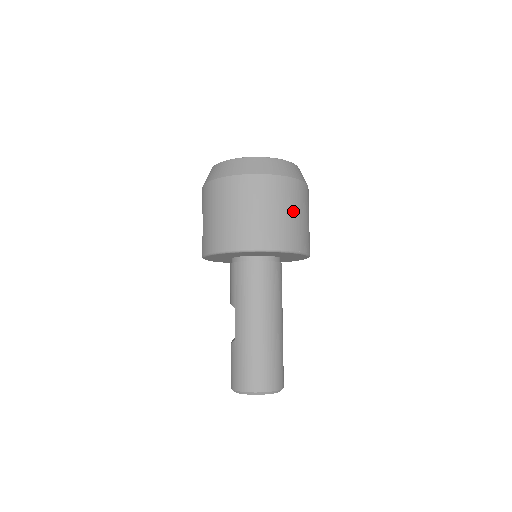
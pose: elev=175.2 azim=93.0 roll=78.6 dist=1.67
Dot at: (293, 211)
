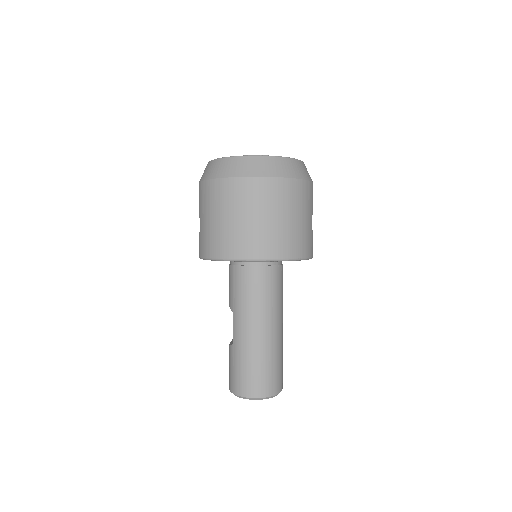
Dot at: (294, 216)
